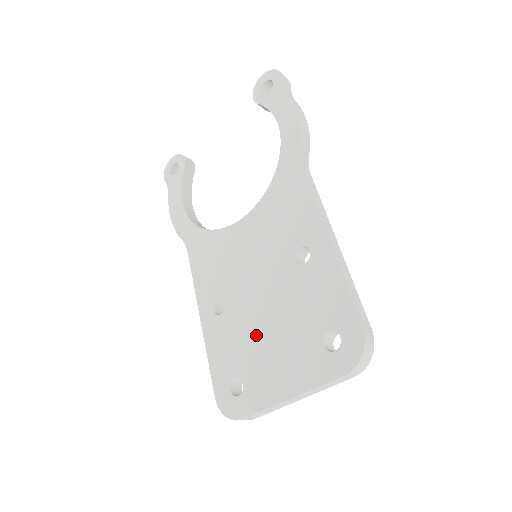
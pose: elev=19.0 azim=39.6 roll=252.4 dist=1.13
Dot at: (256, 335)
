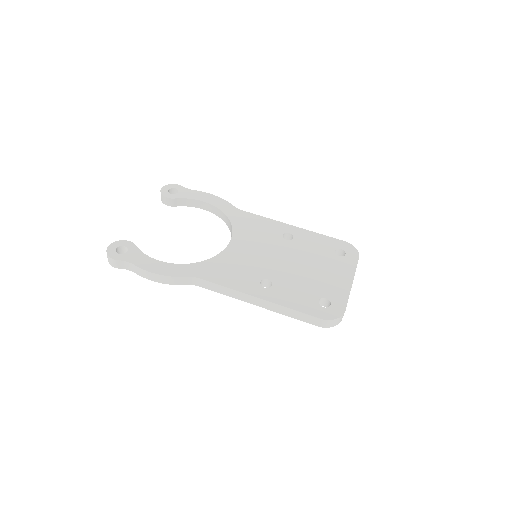
Dot at: (306, 276)
